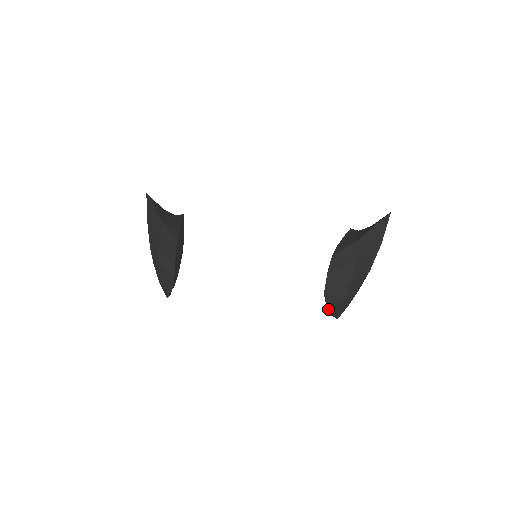
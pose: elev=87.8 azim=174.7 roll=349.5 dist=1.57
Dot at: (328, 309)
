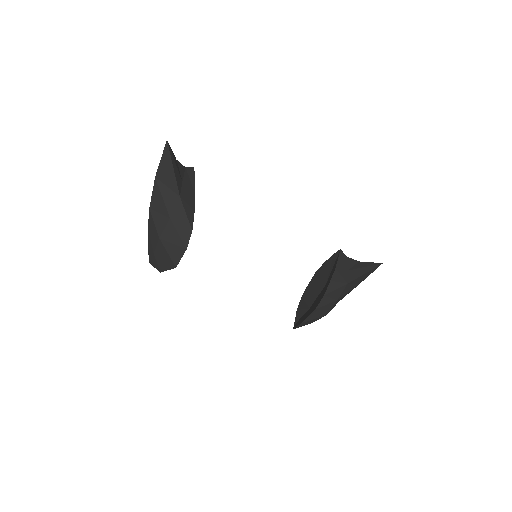
Dot at: occluded
